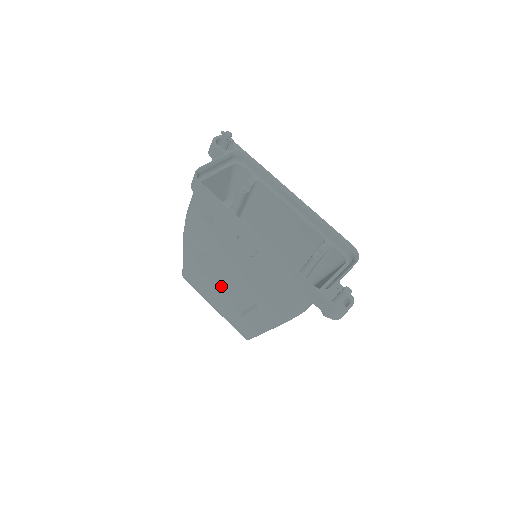
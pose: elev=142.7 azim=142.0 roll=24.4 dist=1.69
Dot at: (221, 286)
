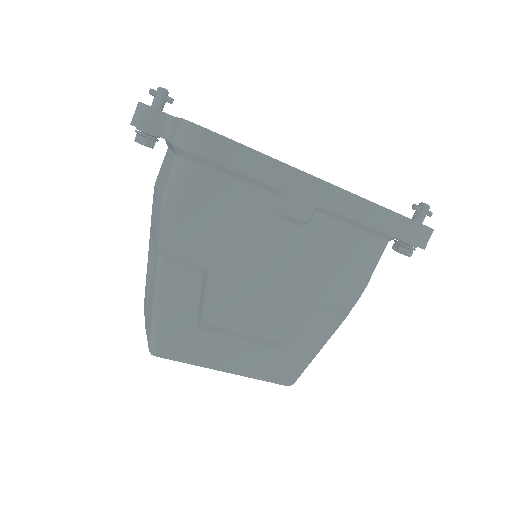
Dot at: (240, 318)
